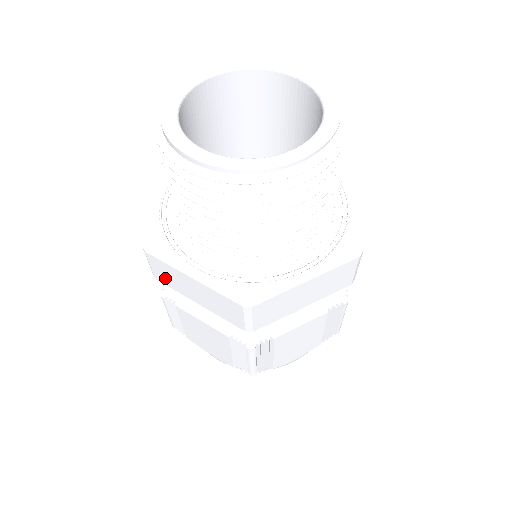
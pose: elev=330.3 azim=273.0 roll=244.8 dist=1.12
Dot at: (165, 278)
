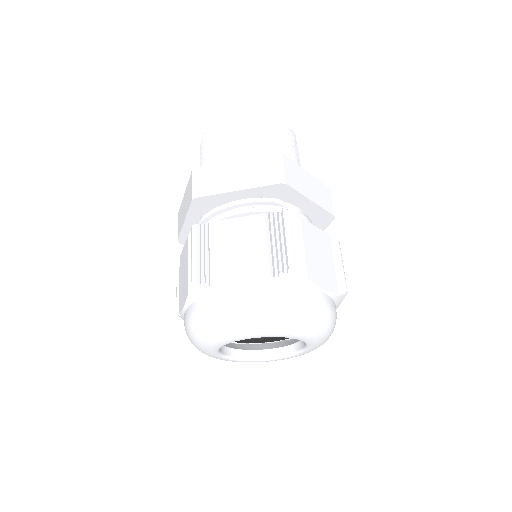
Dot at: (208, 186)
